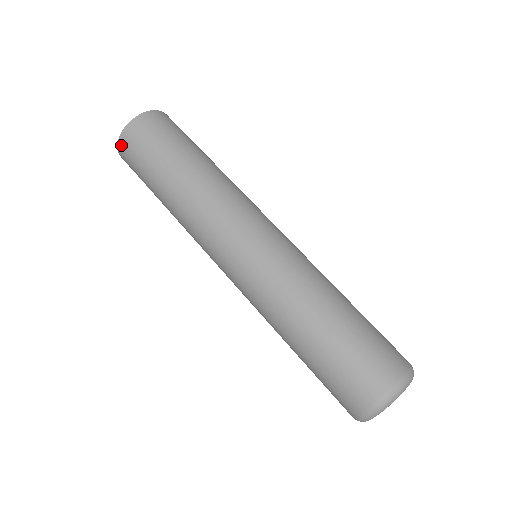
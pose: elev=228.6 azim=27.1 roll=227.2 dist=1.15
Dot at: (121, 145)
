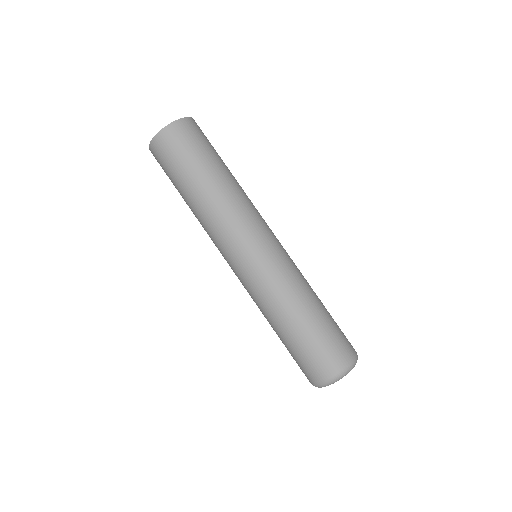
Dot at: (165, 133)
